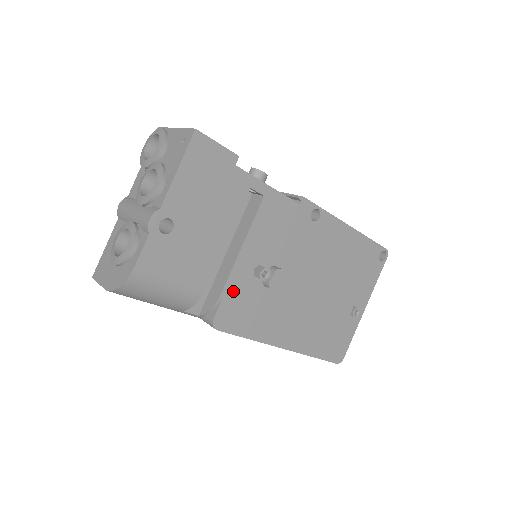
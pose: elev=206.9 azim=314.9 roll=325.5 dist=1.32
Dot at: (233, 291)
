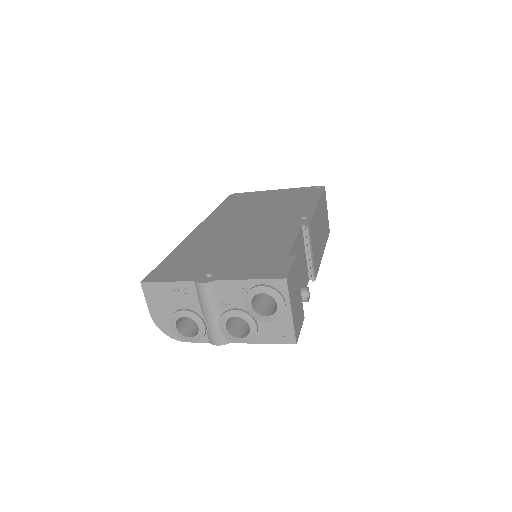
Dot at: occluded
